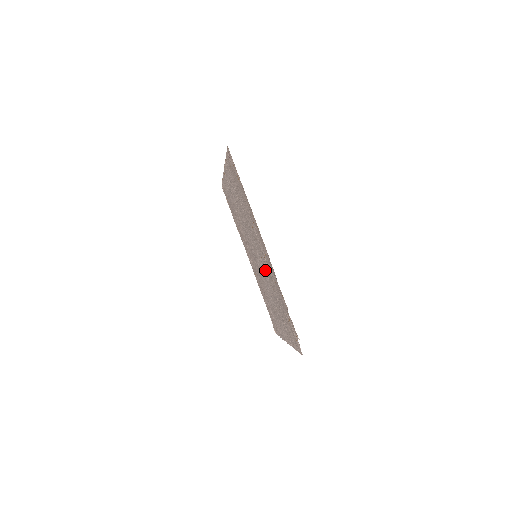
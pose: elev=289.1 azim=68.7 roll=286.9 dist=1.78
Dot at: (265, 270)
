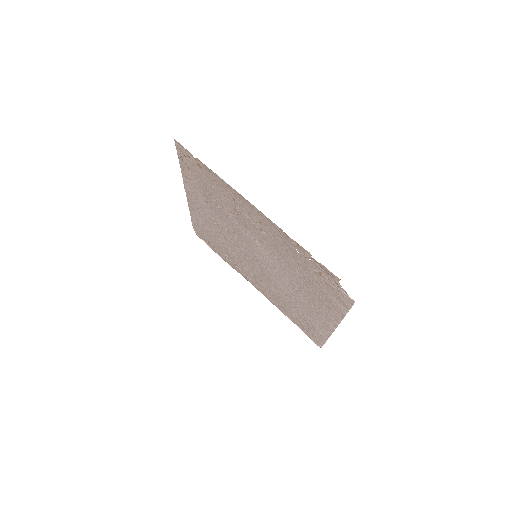
Dot at: (270, 254)
